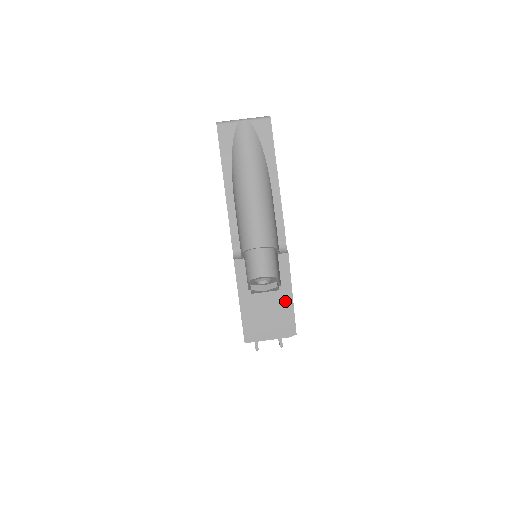
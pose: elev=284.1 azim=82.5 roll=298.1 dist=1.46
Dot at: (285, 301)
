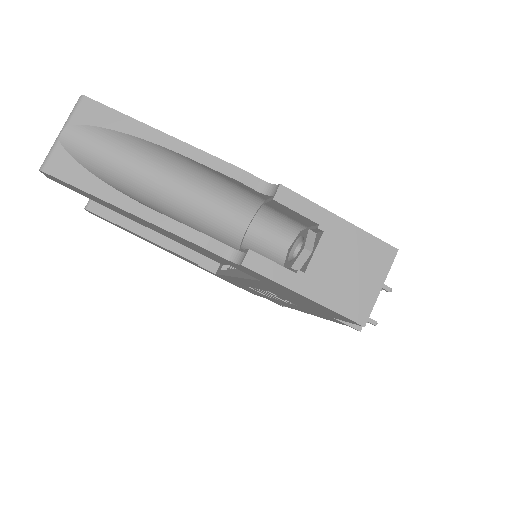
Dot at: (343, 234)
